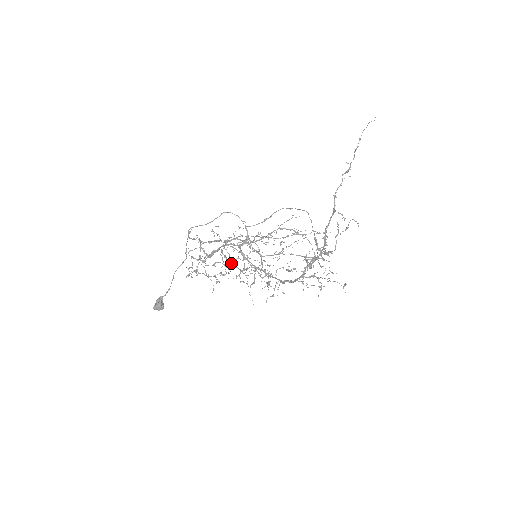
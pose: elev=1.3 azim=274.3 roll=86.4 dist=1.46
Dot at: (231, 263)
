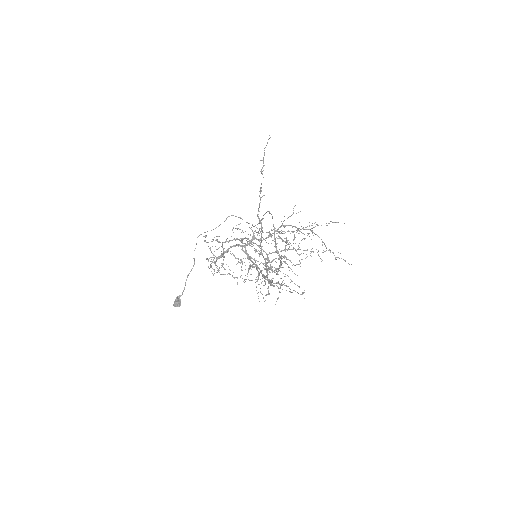
Dot at: (252, 258)
